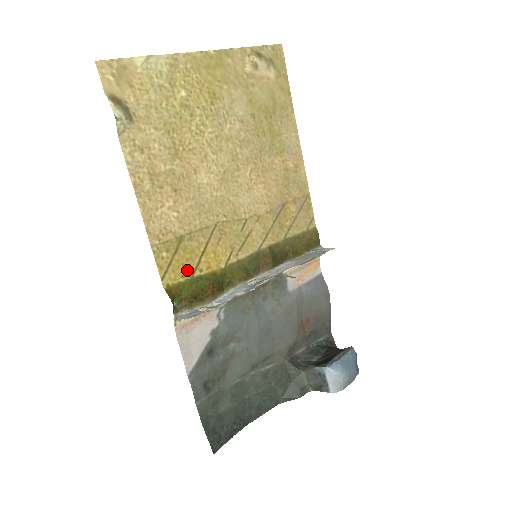
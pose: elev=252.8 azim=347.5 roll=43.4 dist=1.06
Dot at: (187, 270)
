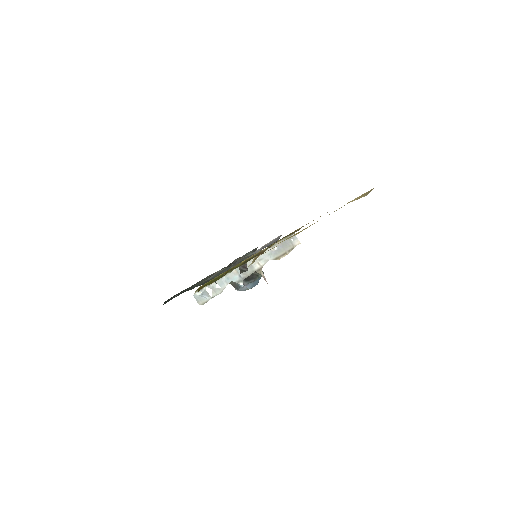
Dot at: occluded
